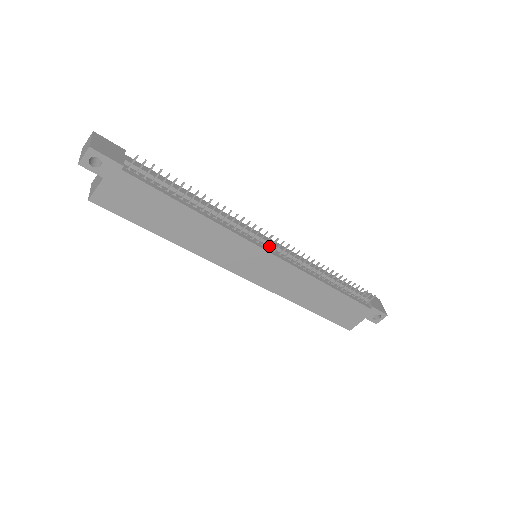
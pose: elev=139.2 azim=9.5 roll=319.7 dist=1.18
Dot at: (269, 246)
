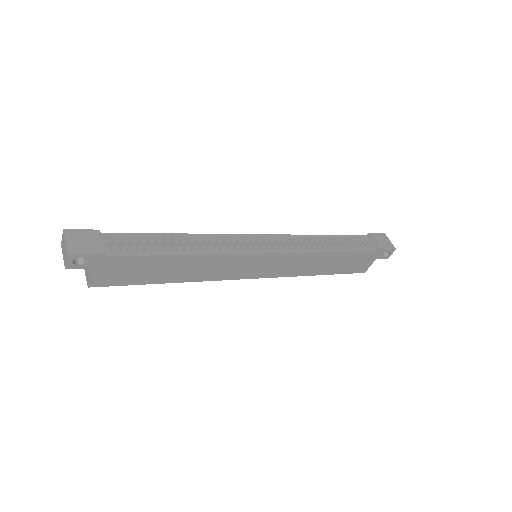
Dot at: (265, 247)
